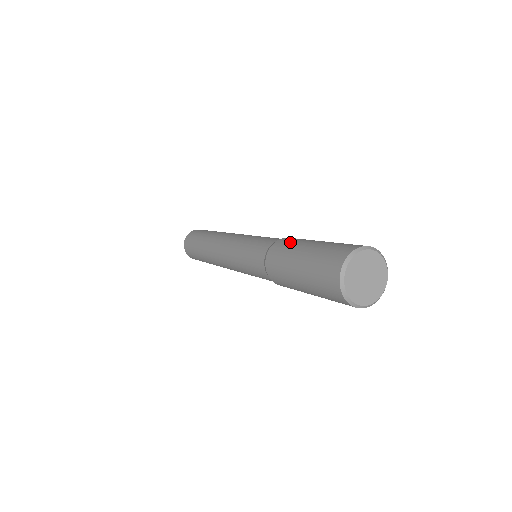
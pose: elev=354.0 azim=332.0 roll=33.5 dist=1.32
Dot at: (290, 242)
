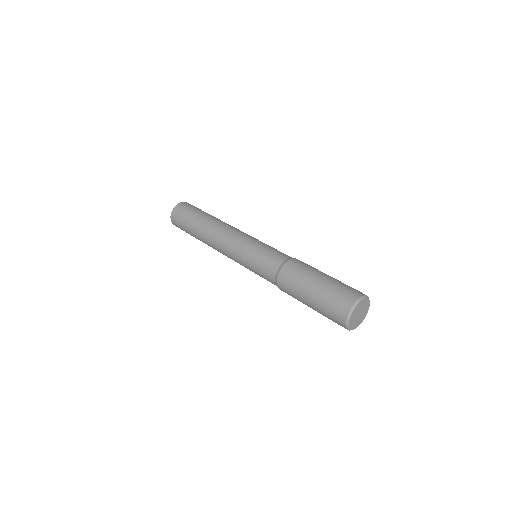
Dot at: (301, 268)
